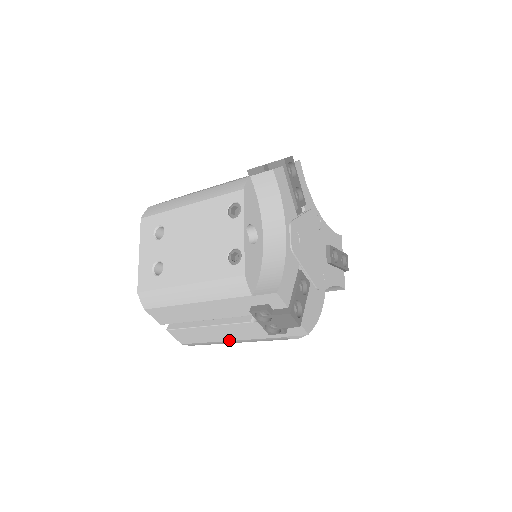
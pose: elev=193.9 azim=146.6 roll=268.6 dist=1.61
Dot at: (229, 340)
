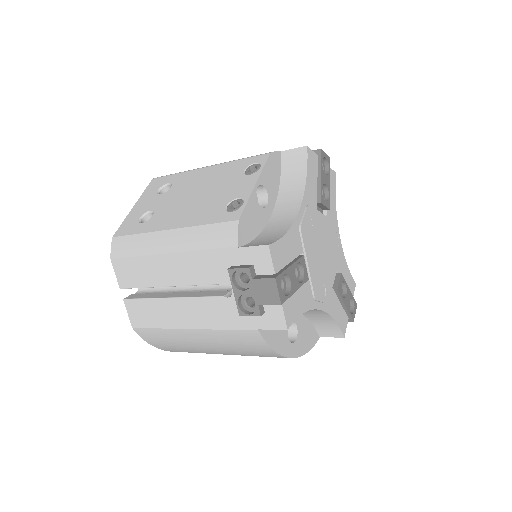
Dot at: (189, 327)
